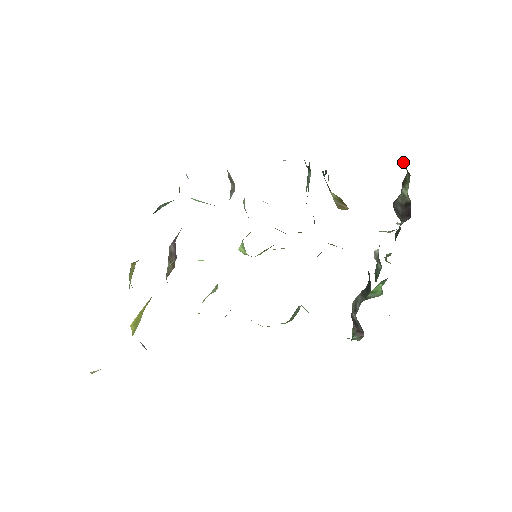
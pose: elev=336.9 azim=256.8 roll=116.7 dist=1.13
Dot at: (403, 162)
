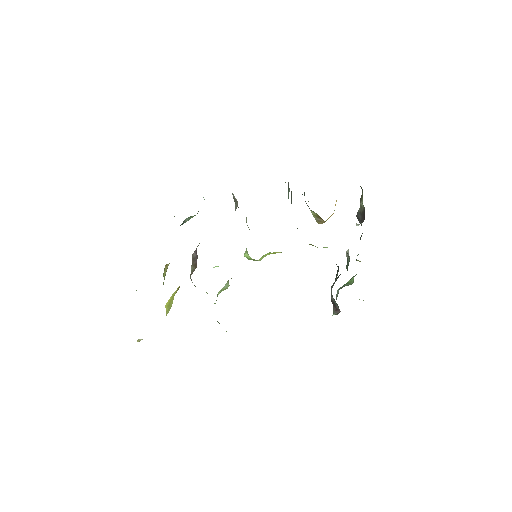
Dot at: occluded
